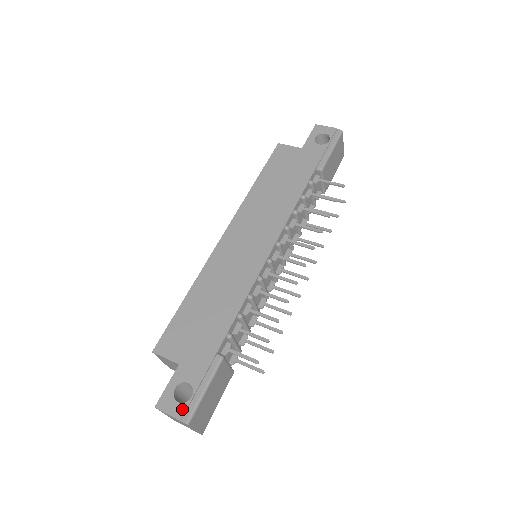
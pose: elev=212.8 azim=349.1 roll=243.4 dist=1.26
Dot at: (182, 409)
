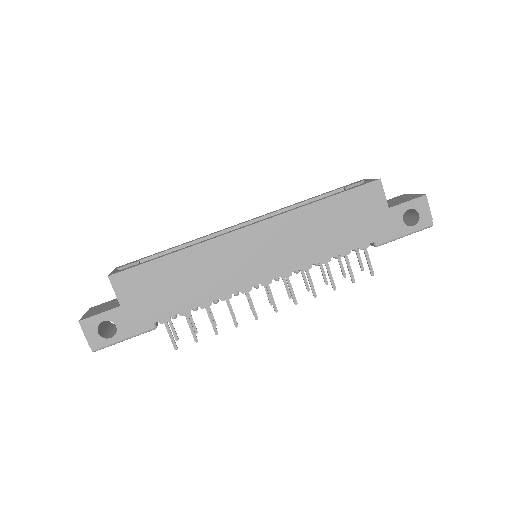
Dot at: (97, 341)
